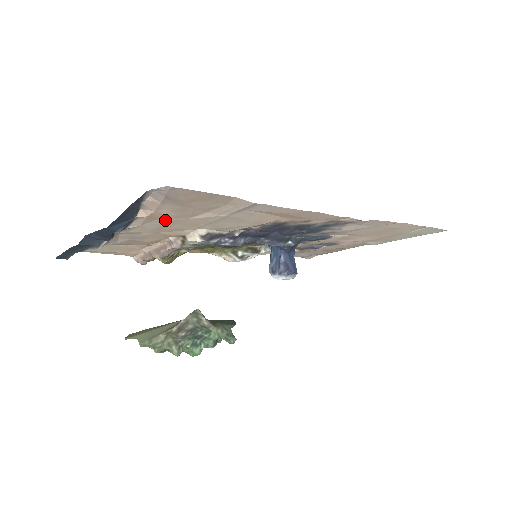
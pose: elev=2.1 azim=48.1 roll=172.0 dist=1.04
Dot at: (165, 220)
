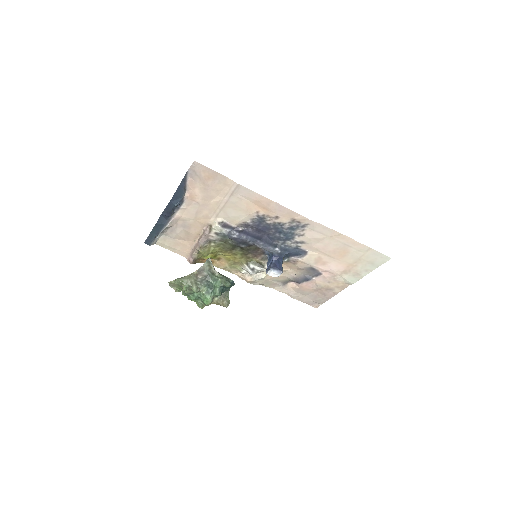
Dot at: (199, 203)
